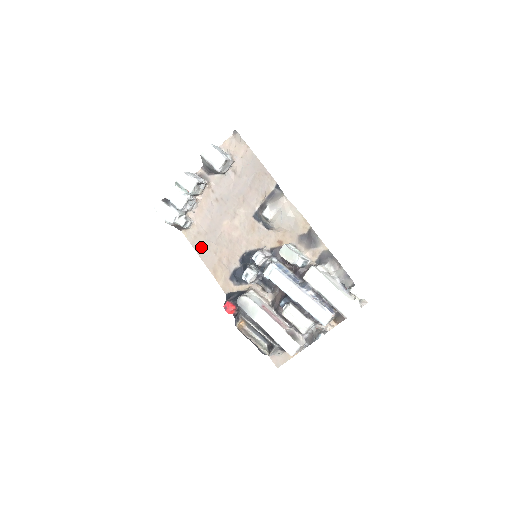
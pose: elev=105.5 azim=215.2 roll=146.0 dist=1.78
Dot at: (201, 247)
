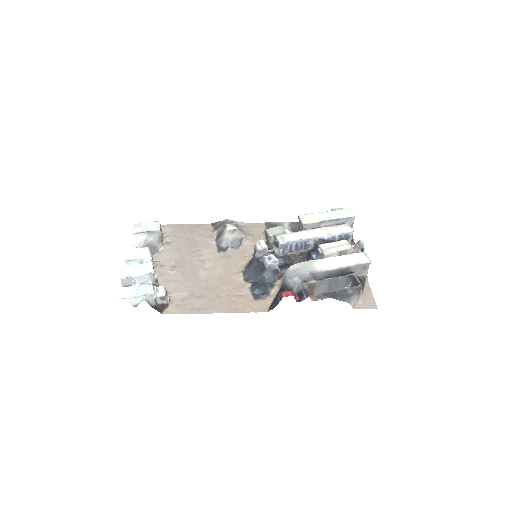
Dot at: (199, 306)
